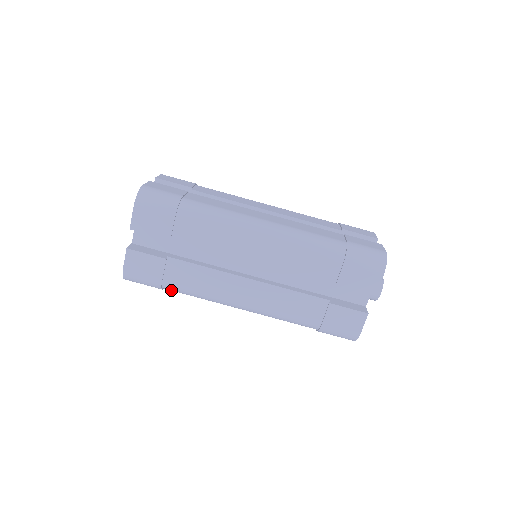
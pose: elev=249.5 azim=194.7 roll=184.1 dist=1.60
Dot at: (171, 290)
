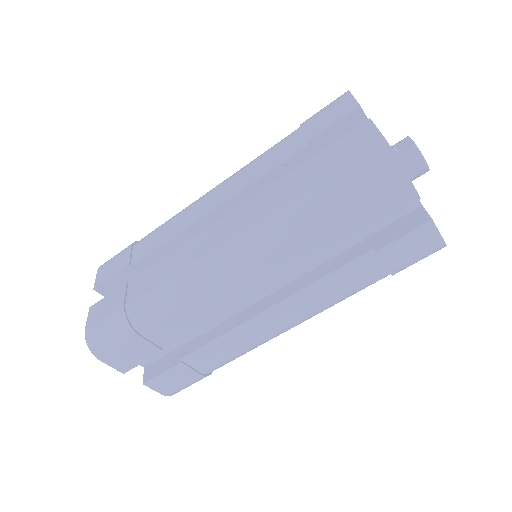
Dot at: occluded
